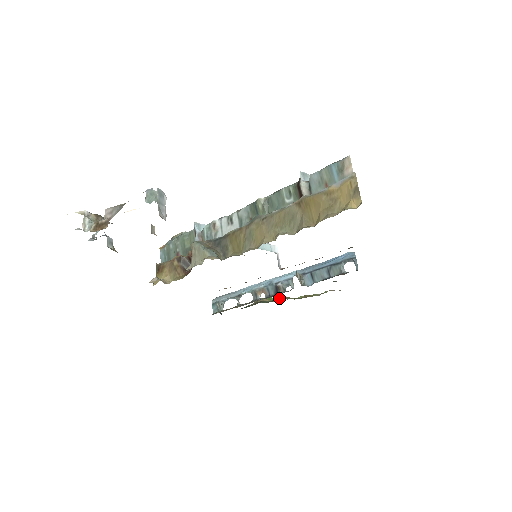
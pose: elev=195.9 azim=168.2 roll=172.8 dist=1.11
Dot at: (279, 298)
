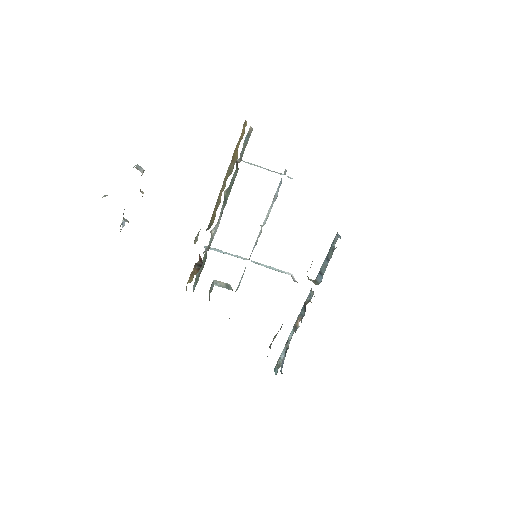
Dot at: occluded
